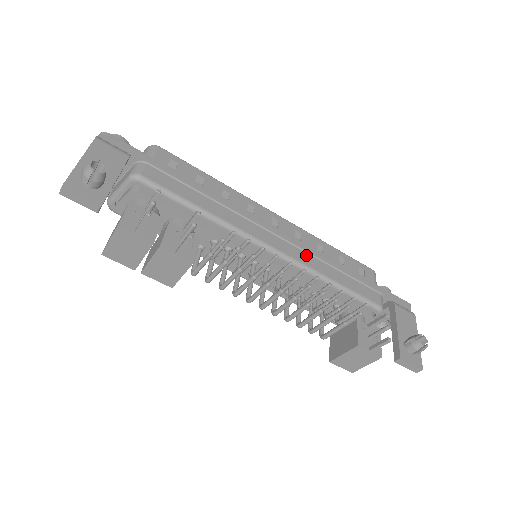
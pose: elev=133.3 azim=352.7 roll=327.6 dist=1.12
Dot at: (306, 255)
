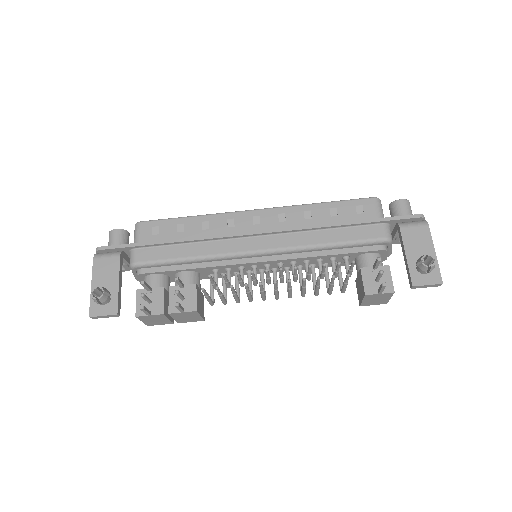
Dot at: (292, 236)
